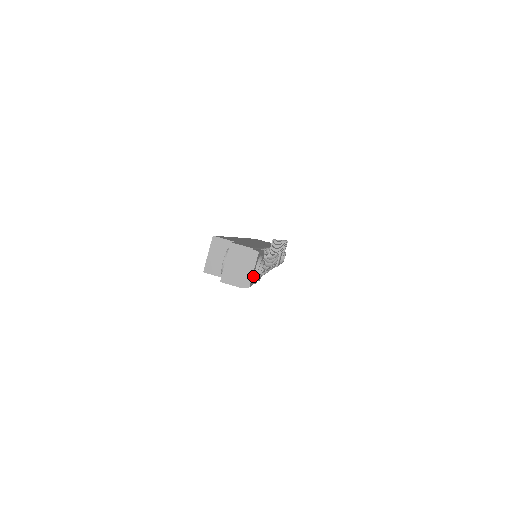
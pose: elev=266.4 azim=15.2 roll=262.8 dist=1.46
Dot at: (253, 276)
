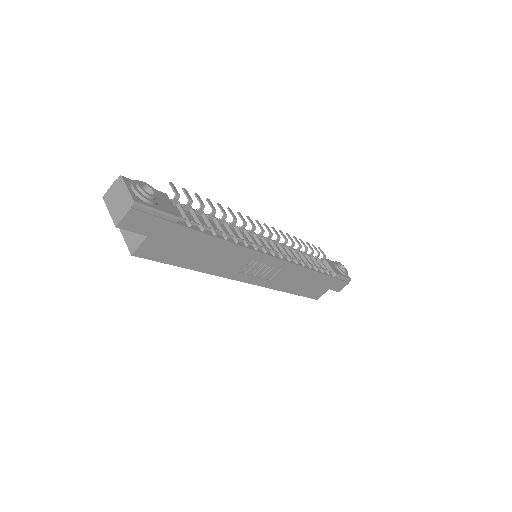
Dot at: (134, 194)
